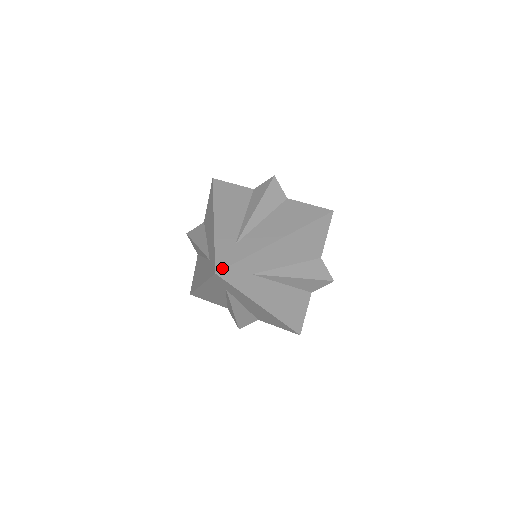
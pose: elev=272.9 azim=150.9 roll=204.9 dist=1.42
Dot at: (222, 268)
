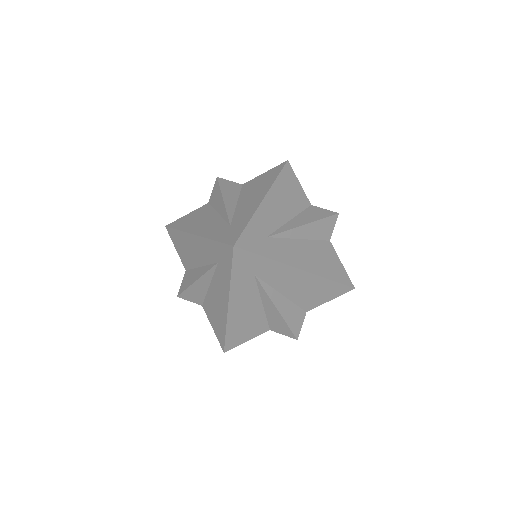
Dot at: (236, 240)
